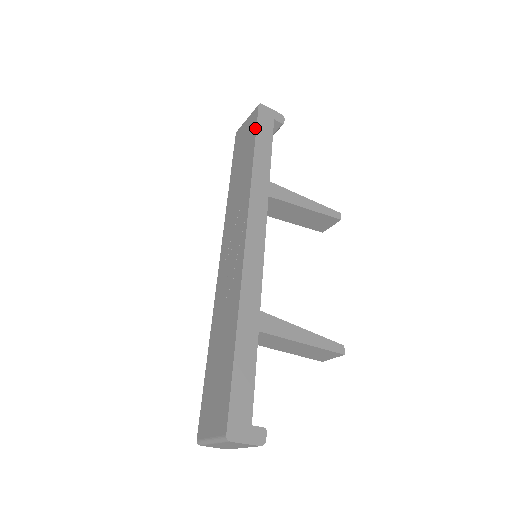
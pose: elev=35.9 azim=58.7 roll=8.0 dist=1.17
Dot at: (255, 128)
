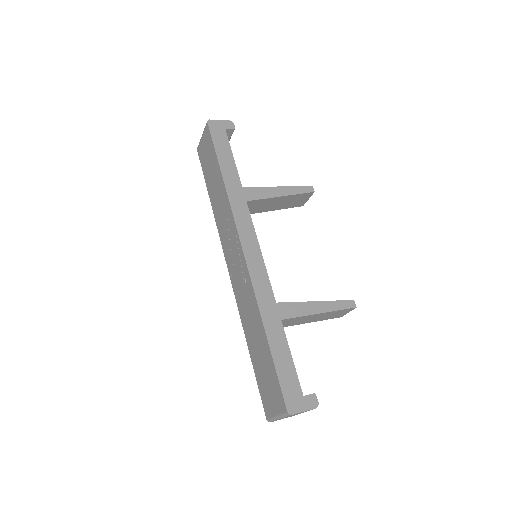
Dot at: (213, 145)
